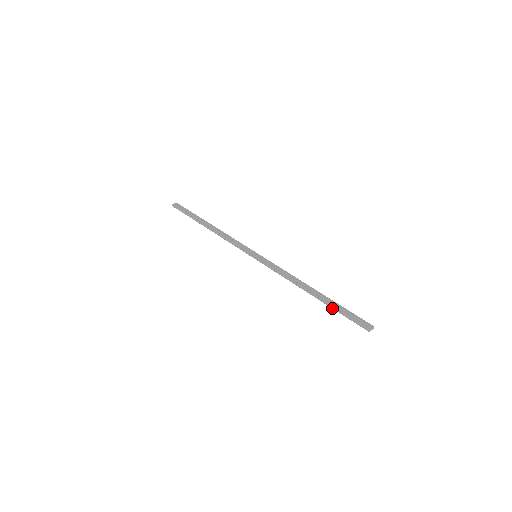
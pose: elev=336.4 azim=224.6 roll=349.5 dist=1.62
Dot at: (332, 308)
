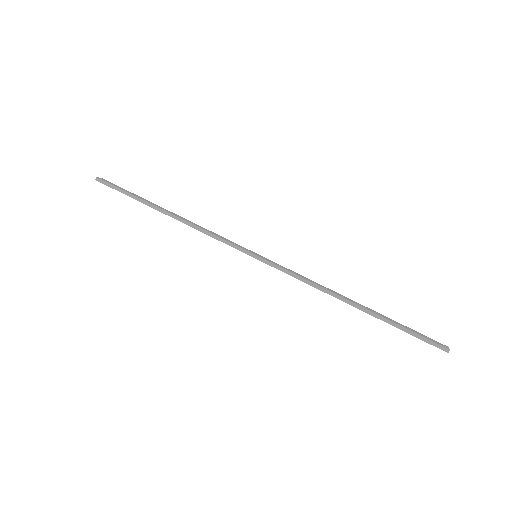
Dot at: (390, 324)
